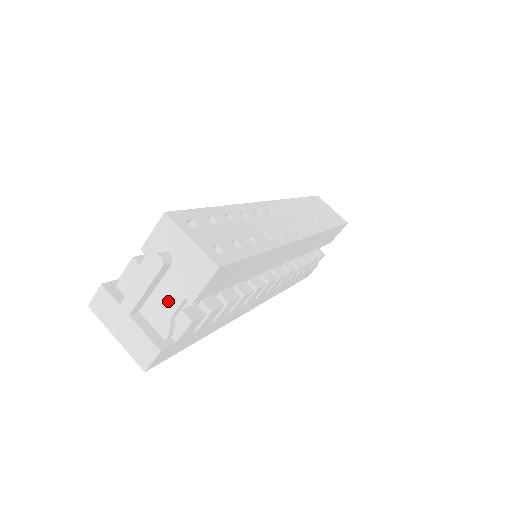
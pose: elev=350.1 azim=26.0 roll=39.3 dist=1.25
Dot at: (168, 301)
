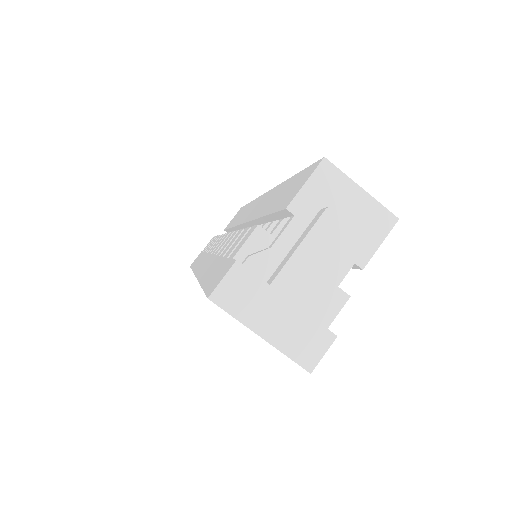
Dot at: (329, 272)
